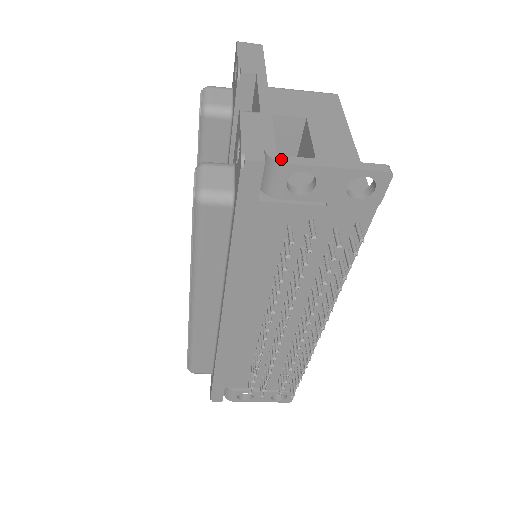
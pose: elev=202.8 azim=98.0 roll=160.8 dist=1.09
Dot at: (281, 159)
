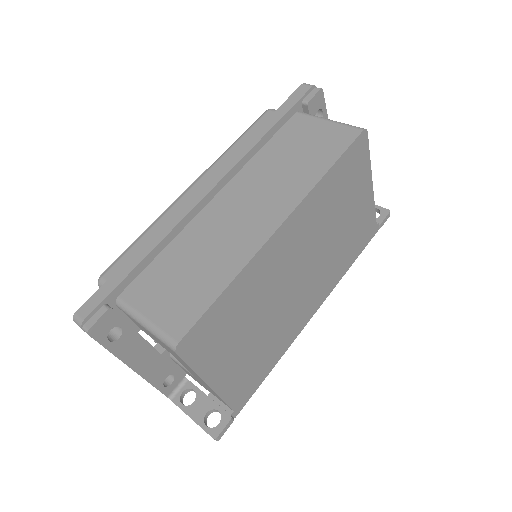
Dot at: occluded
